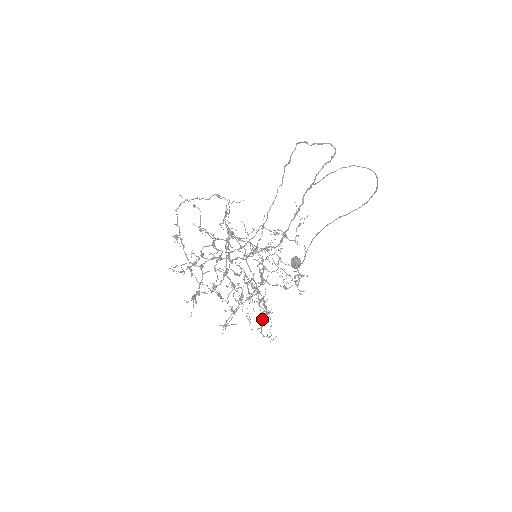
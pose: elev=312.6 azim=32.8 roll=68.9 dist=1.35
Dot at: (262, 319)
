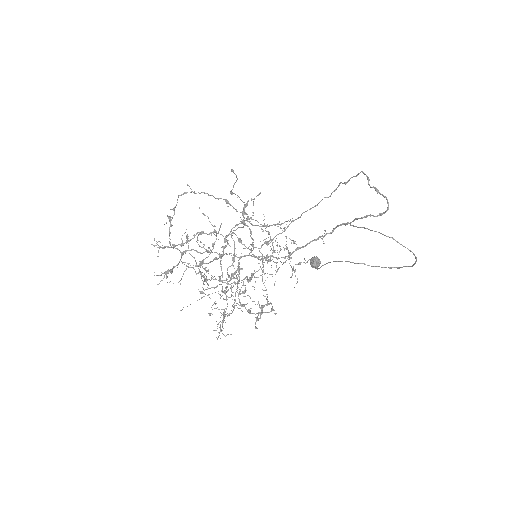
Dot at: (233, 309)
